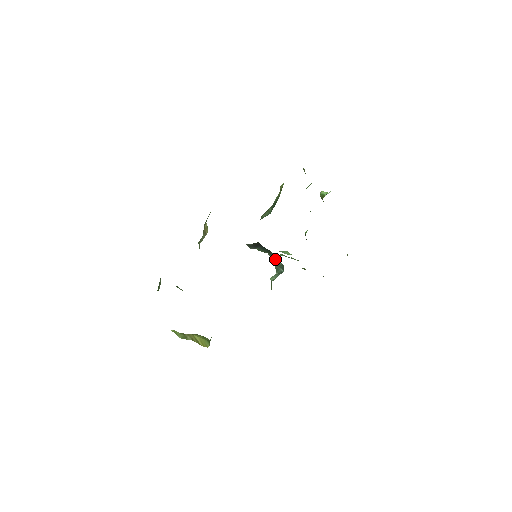
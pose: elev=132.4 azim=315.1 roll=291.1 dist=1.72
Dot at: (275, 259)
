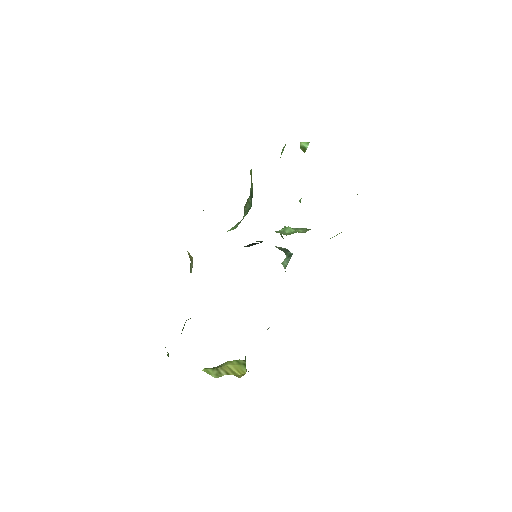
Dot at: (278, 247)
